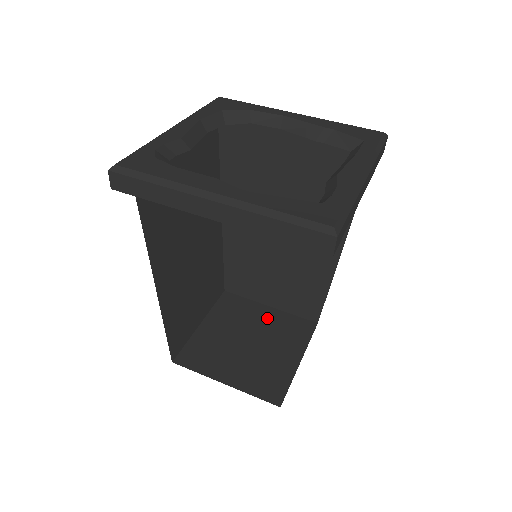
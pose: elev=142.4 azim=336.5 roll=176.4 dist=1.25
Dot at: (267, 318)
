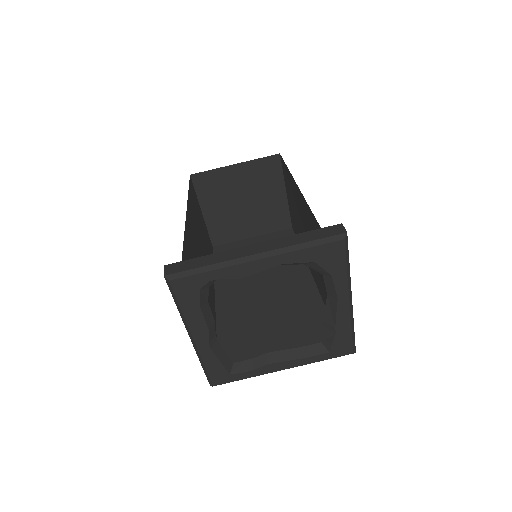
Dot at: (274, 199)
